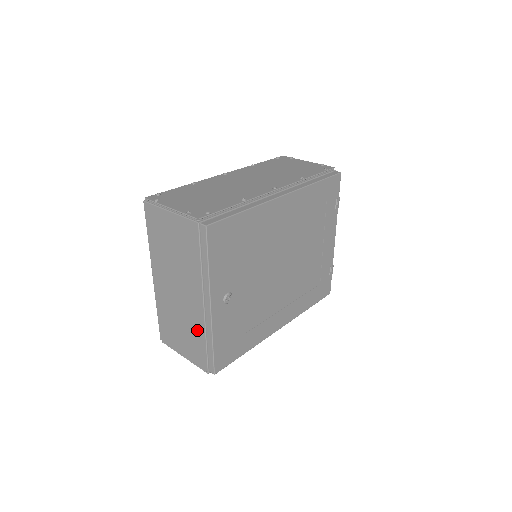
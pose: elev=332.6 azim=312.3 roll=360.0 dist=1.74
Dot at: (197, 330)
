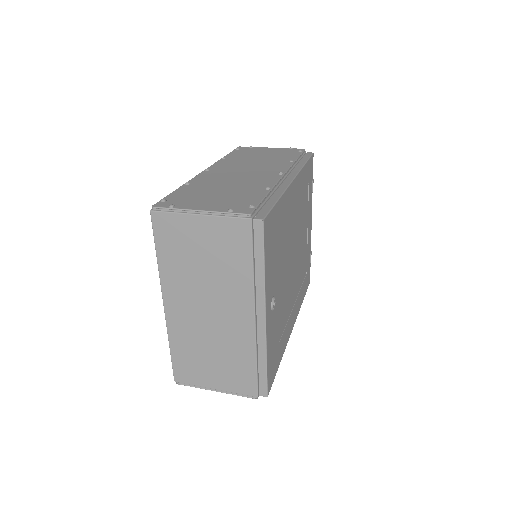
Dot at: (242, 351)
